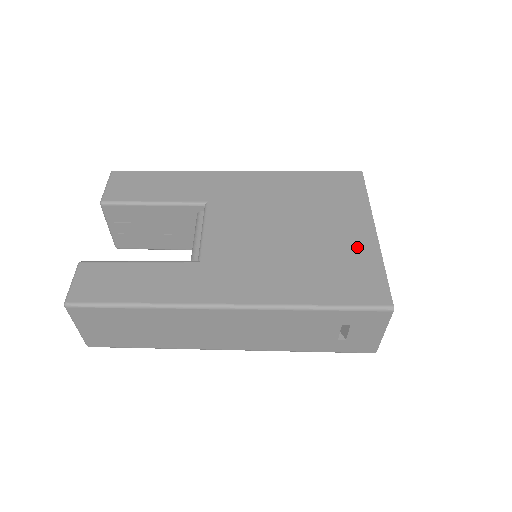
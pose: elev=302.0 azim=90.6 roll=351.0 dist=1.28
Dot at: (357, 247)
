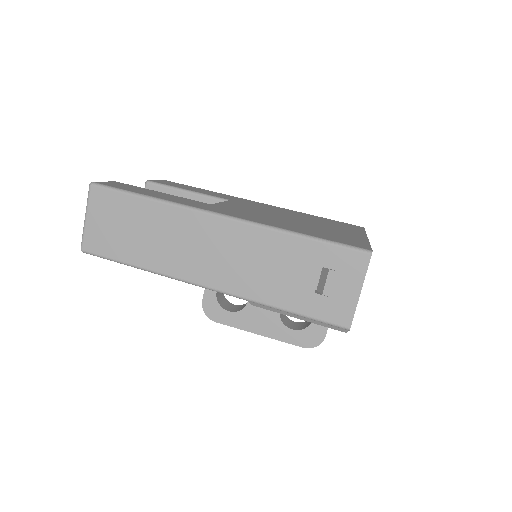
Dot at: (348, 235)
